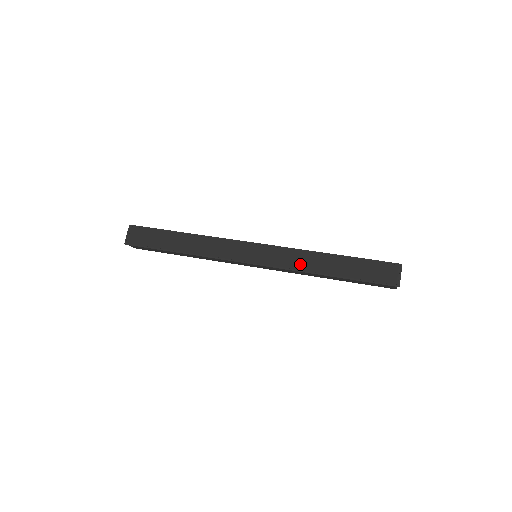
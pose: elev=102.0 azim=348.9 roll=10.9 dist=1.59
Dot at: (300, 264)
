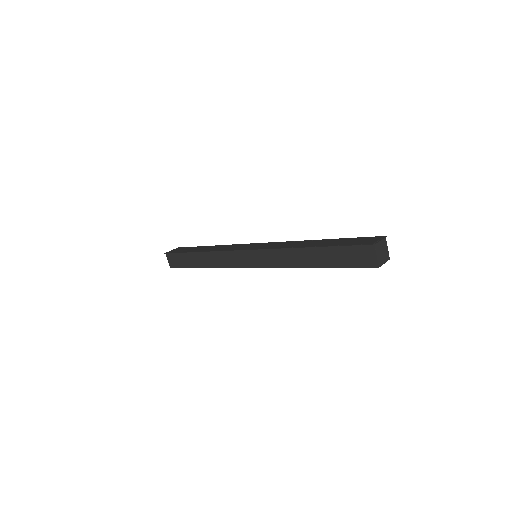
Dot at: (287, 246)
